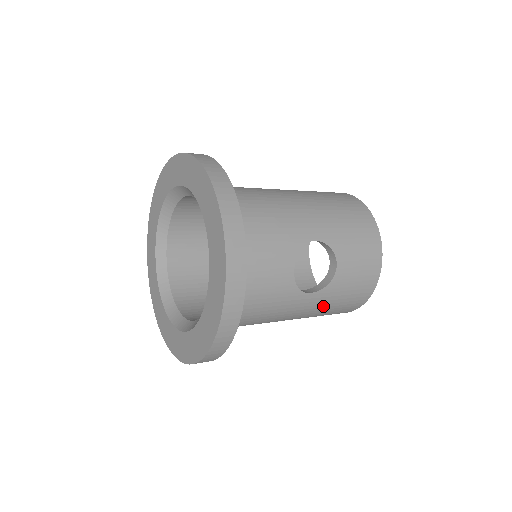
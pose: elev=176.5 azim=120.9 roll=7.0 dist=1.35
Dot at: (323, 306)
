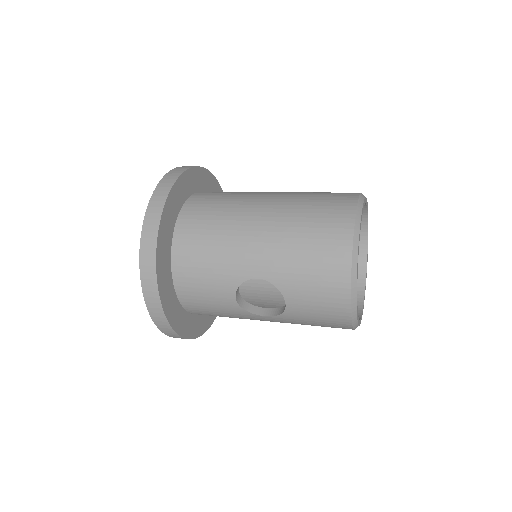
Dot at: (295, 323)
